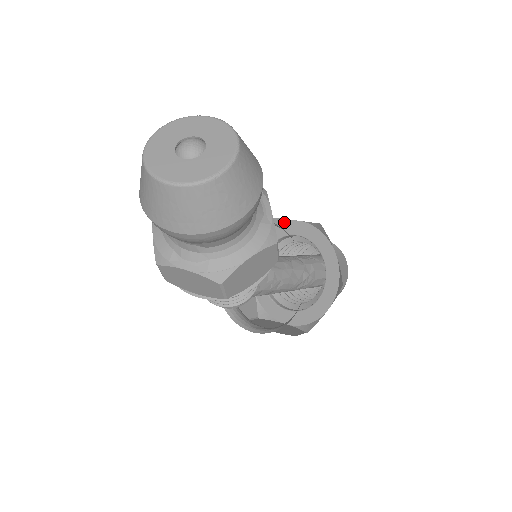
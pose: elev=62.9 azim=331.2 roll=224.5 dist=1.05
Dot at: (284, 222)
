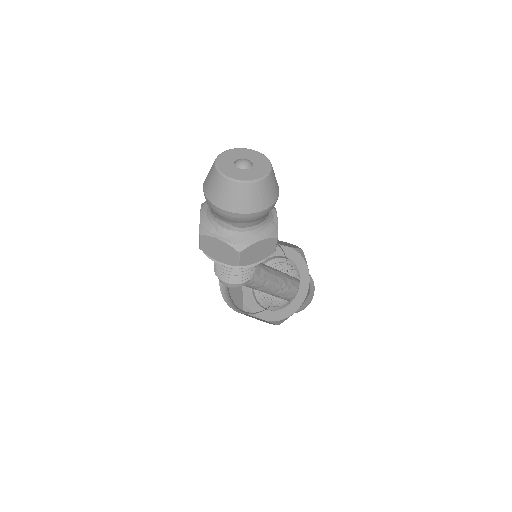
Dot at: occluded
